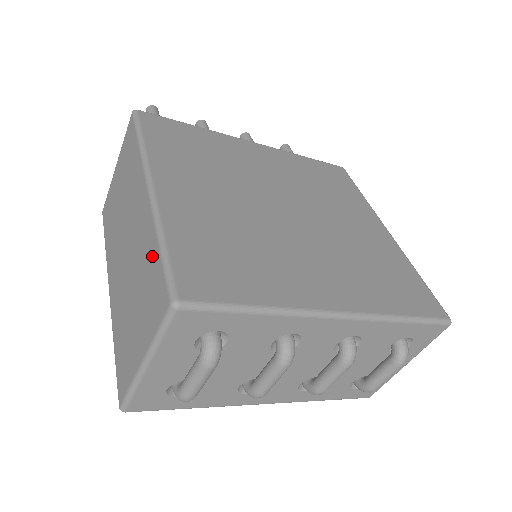
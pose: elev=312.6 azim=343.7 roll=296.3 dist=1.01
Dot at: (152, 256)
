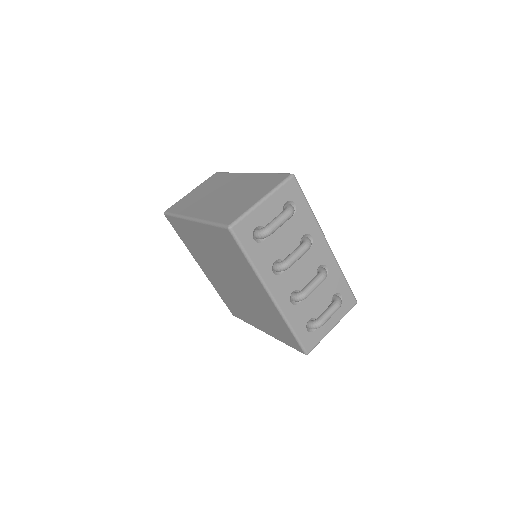
Dot at: (264, 178)
